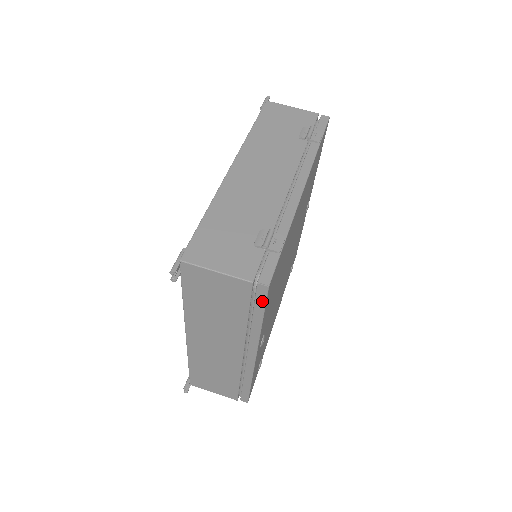
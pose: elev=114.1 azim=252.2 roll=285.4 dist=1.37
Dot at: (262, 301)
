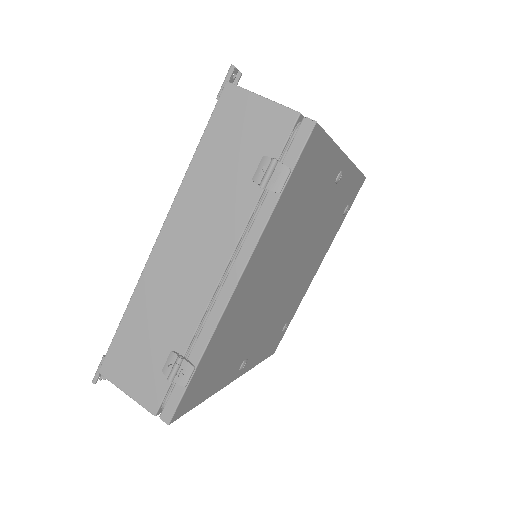
Dot at: occluded
